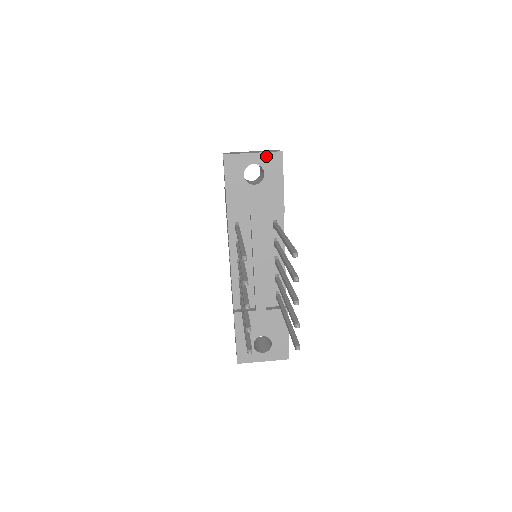
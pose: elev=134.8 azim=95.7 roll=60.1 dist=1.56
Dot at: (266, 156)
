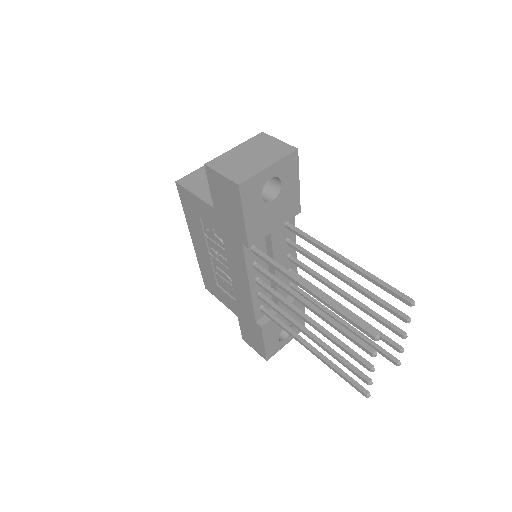
Dot at: (282, 163)
